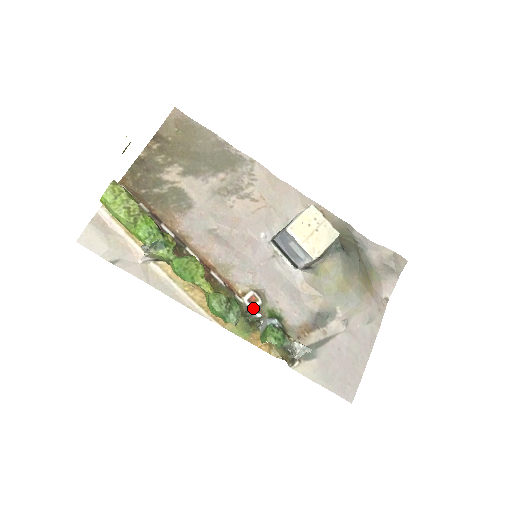
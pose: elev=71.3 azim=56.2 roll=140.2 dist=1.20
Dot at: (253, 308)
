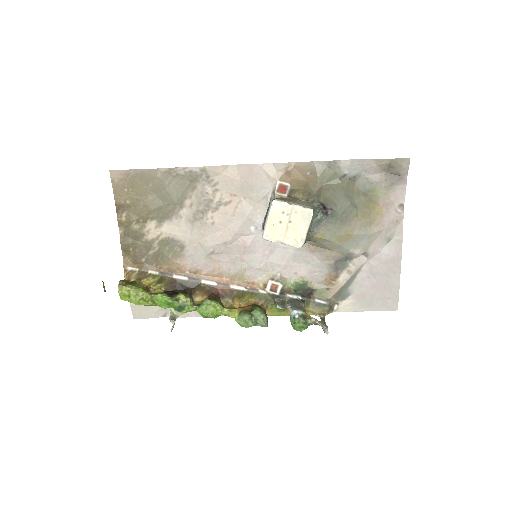
Dot at: (277, 294)
